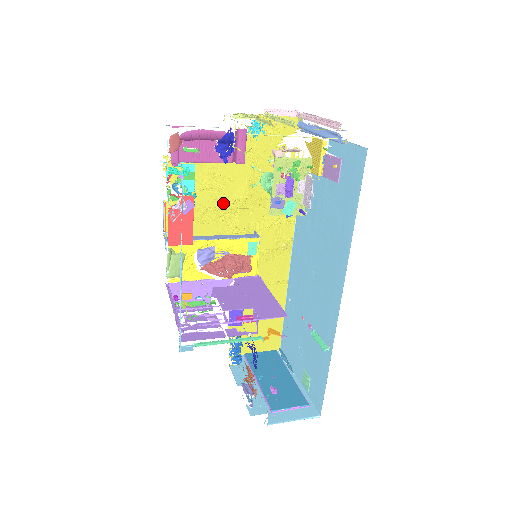
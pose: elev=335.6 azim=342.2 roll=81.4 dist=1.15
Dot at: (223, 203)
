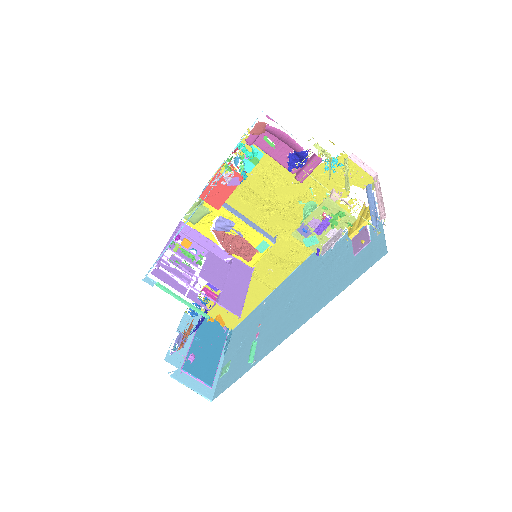
Dot at: (268, 197)
